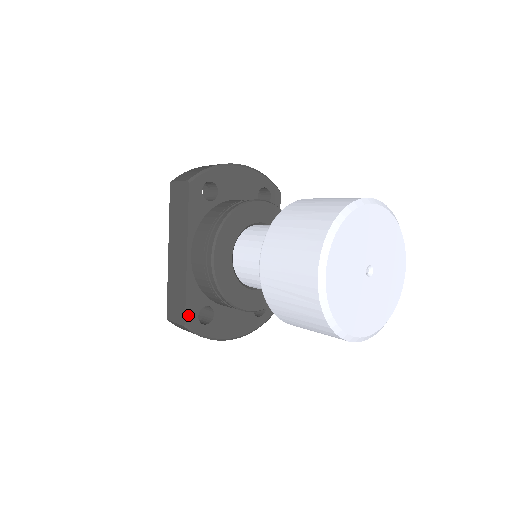
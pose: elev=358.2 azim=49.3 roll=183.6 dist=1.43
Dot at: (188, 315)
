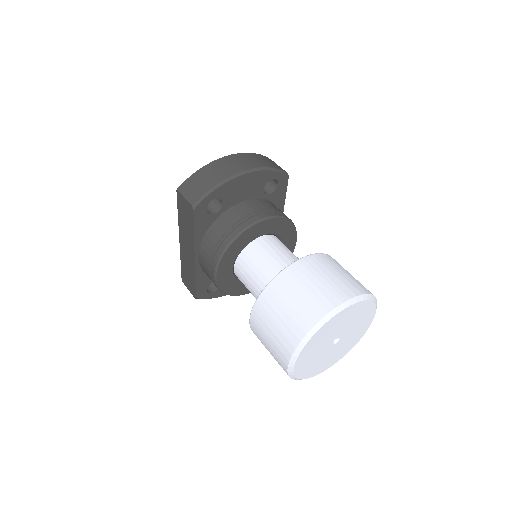
Dot at: (198, 292)
